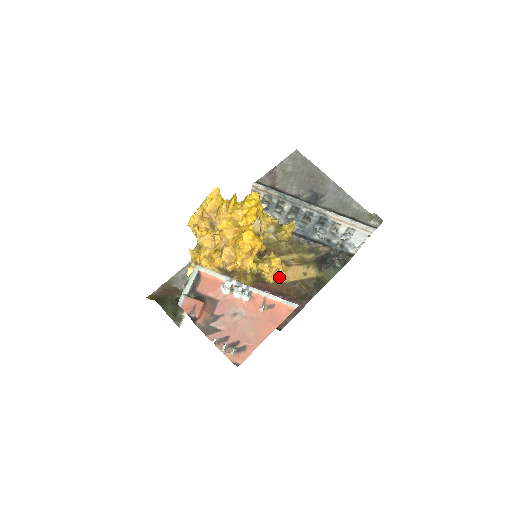
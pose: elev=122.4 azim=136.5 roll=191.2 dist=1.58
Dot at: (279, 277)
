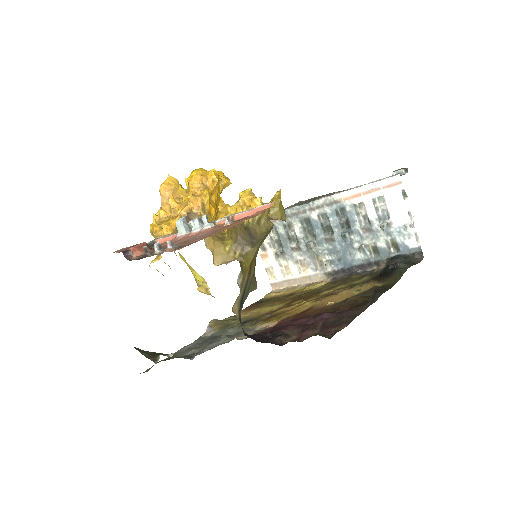
Dot at: occluded
